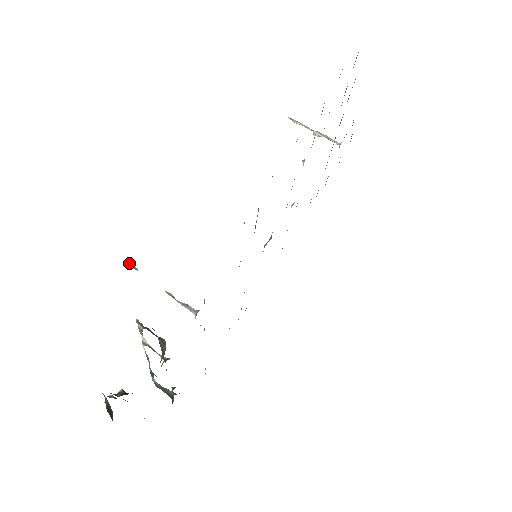
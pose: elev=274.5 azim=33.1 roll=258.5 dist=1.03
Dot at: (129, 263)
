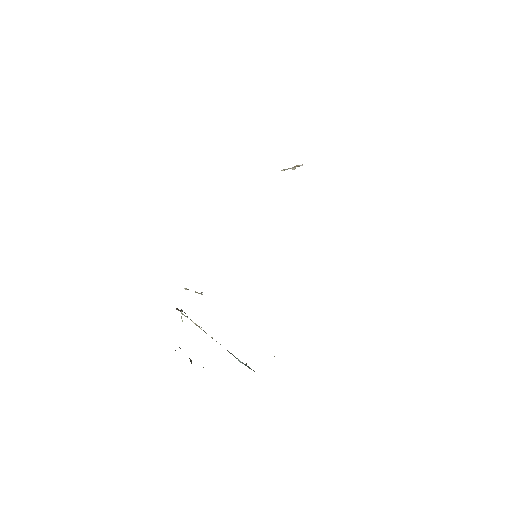
Dot at: (185, 288)
